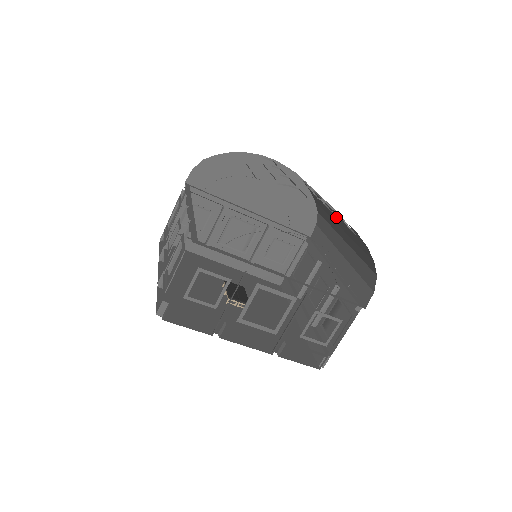
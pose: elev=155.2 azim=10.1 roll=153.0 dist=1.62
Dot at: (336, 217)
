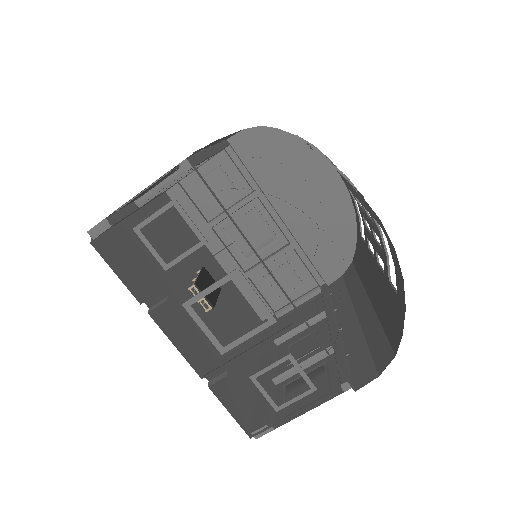
Dot at: (377, 265)
